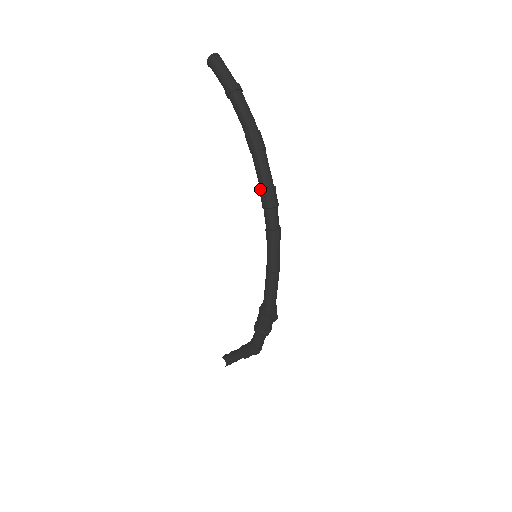
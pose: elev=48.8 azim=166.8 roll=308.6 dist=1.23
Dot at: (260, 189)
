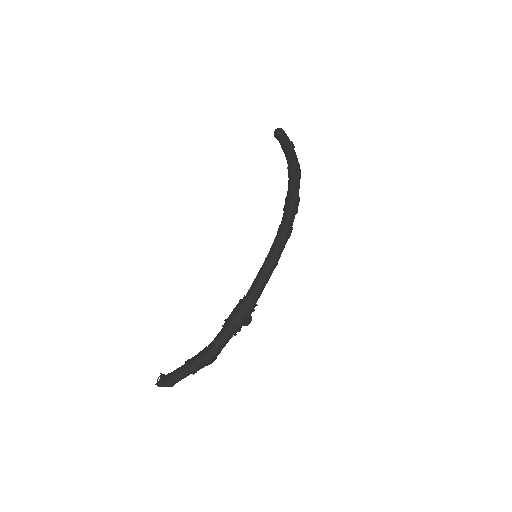
Dot at: (288, 194)
